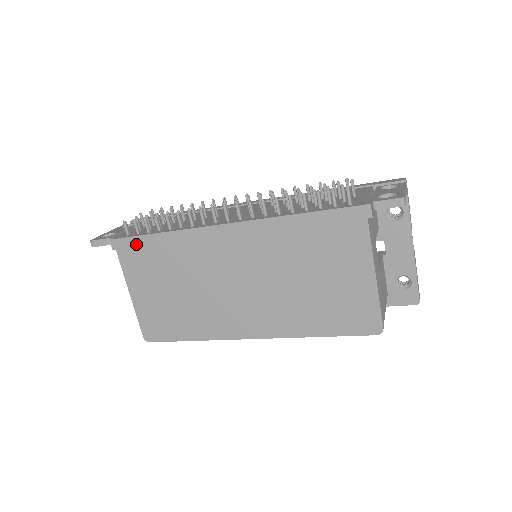
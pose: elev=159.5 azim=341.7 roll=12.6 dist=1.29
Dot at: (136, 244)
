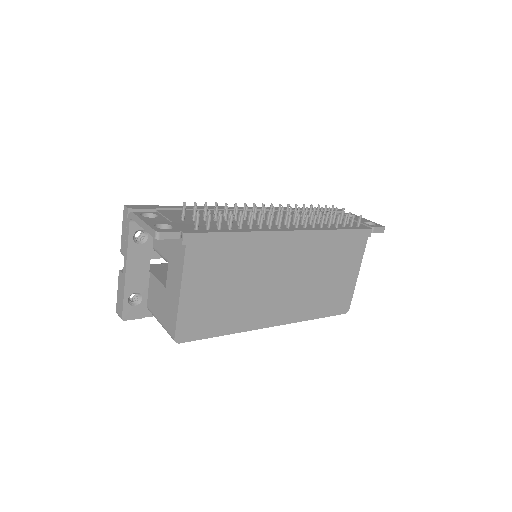
Dot at: (211, 240)
